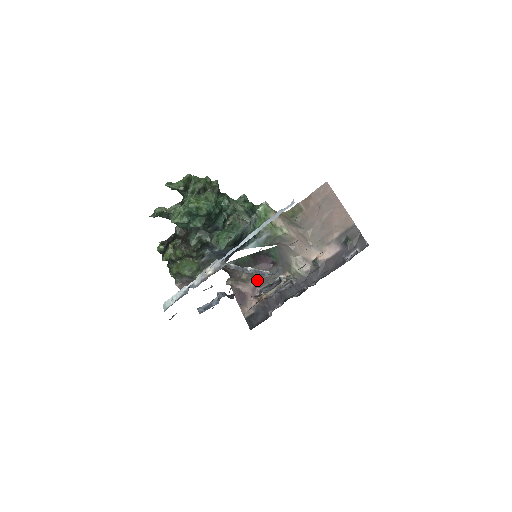
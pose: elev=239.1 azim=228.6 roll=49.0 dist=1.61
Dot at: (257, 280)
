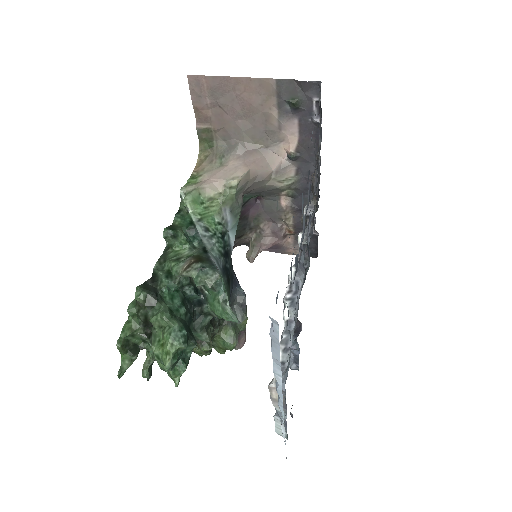
Dot at: (266, 225)
